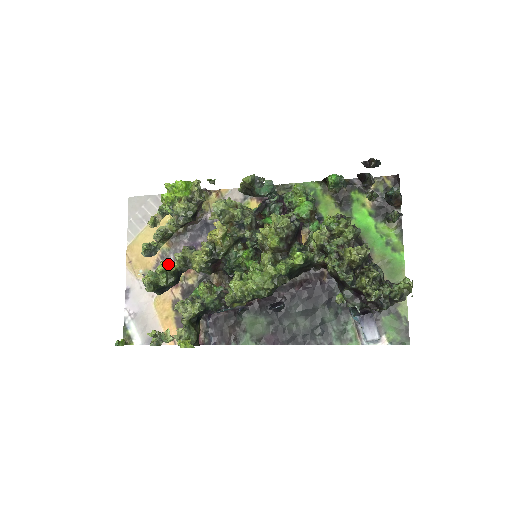
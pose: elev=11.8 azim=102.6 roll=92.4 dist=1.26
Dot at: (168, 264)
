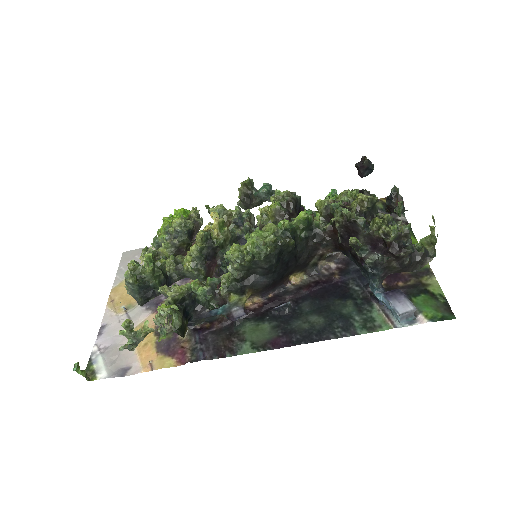
Dot at: occluded
